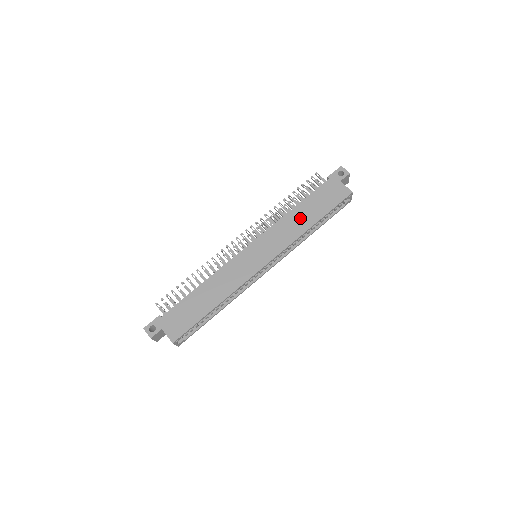
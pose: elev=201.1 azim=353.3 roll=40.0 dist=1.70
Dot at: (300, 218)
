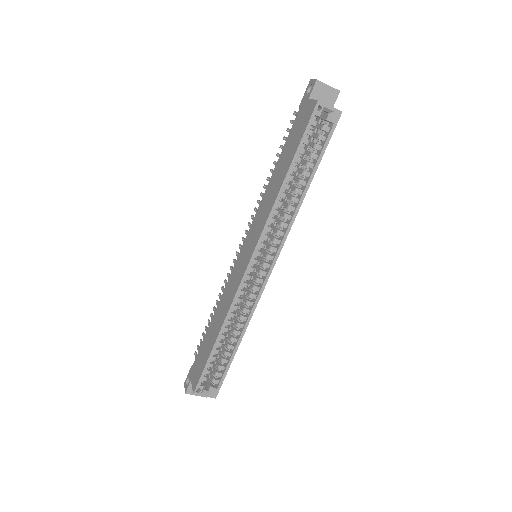
Dot at: (276, 180)
